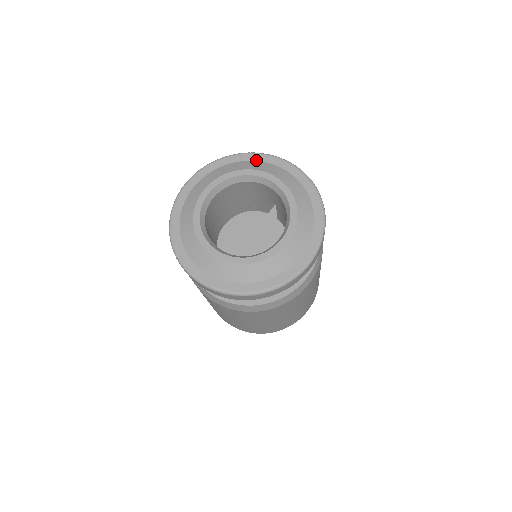
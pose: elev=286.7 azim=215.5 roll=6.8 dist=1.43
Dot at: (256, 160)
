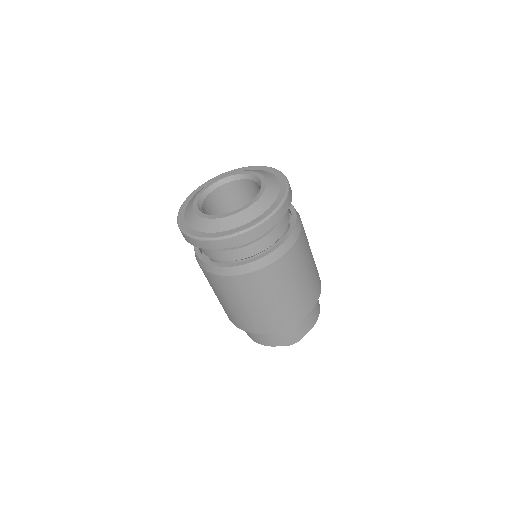
Dot at: (263, 170)
